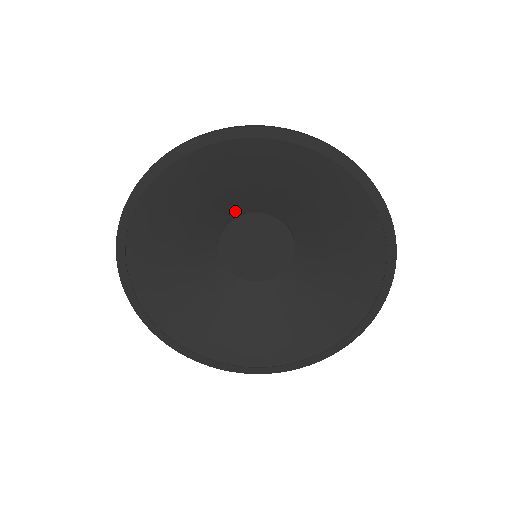
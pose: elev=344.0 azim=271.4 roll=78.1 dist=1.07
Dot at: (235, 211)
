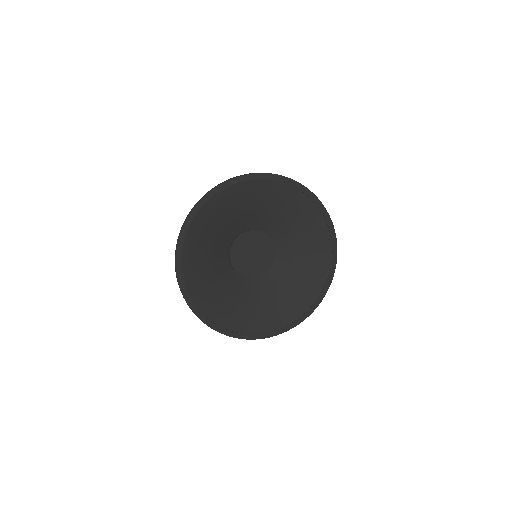
Dot at: (243, 229)
